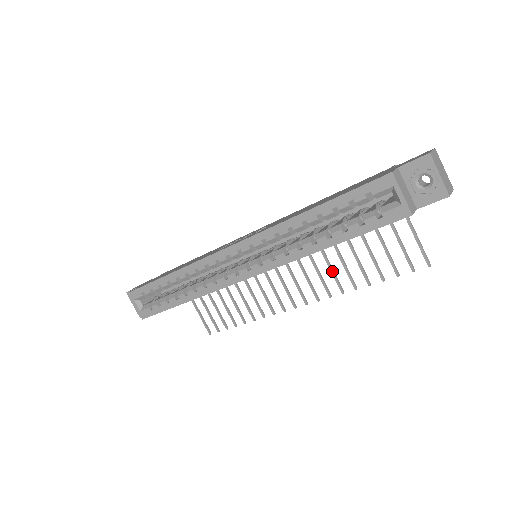
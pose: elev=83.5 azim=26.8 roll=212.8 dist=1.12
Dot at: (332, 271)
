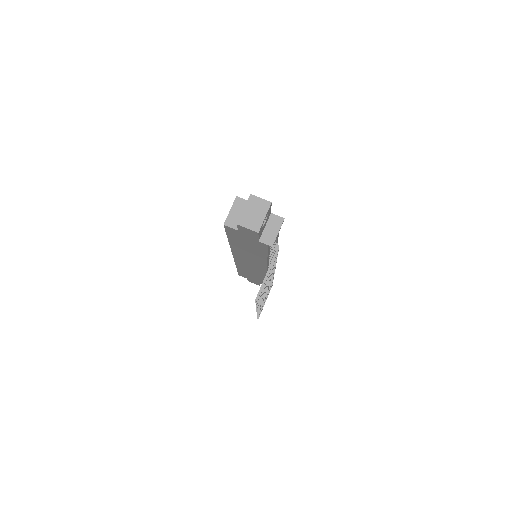
Dot at: occluded
